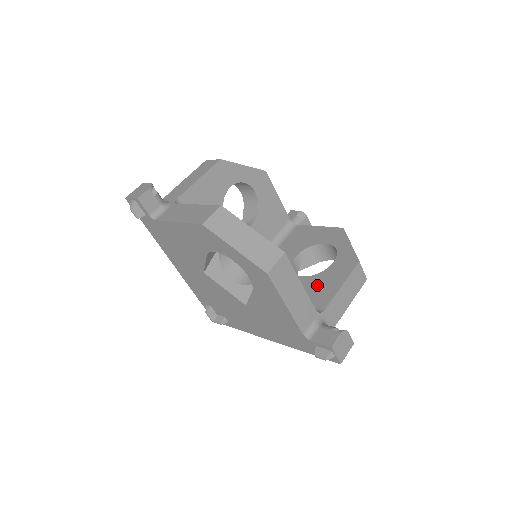
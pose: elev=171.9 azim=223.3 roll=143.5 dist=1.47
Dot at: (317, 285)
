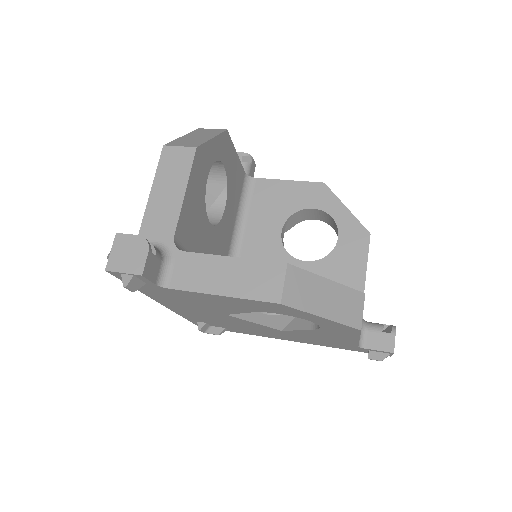
Dot at: (335, 273)
